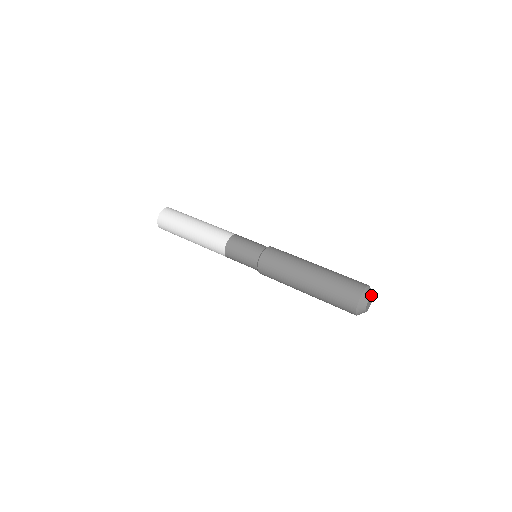
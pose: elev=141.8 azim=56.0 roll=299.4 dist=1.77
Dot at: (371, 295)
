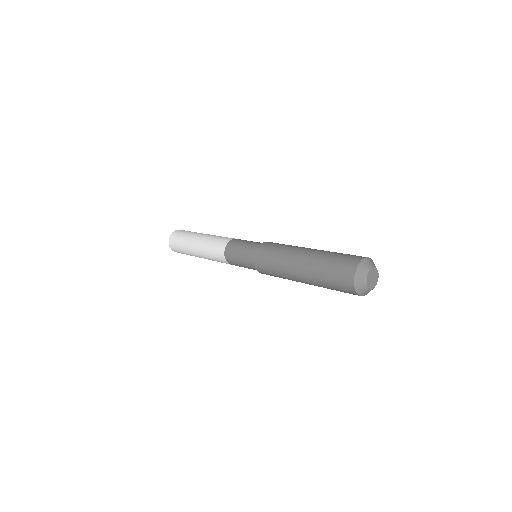
Dot at: (372, 267)
